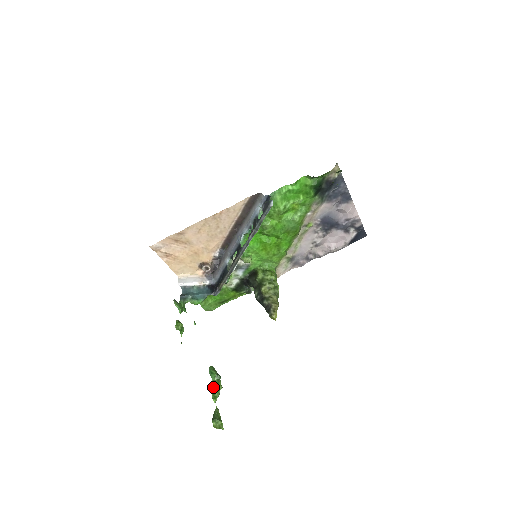
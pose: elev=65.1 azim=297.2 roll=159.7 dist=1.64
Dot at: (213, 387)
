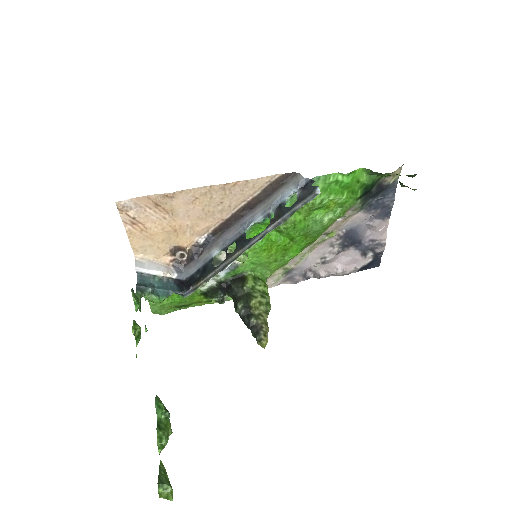
Dot at: (160, 429)
